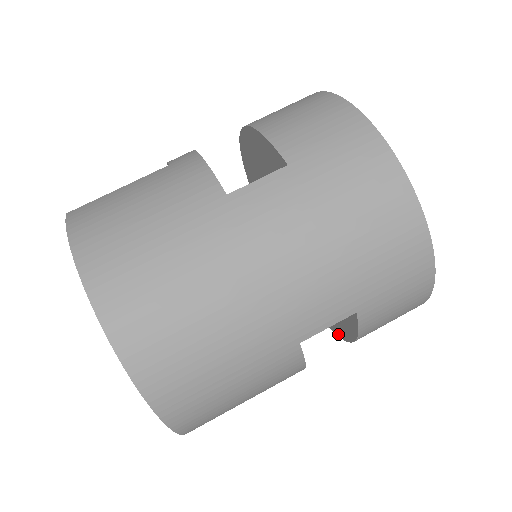
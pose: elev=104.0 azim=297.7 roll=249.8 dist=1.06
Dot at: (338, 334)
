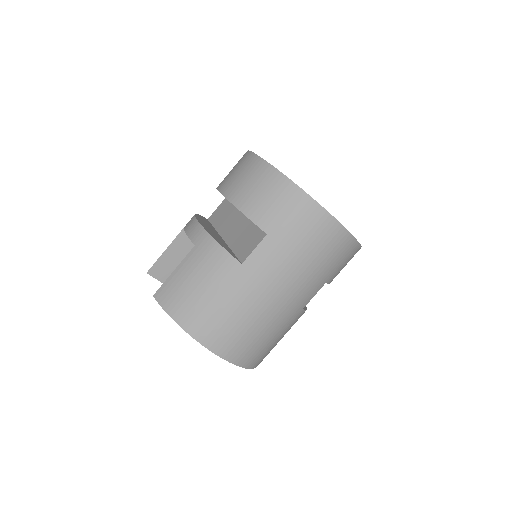
Dot at: occluded
